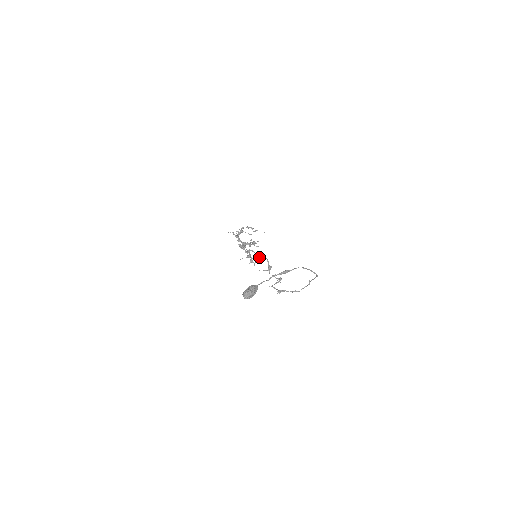
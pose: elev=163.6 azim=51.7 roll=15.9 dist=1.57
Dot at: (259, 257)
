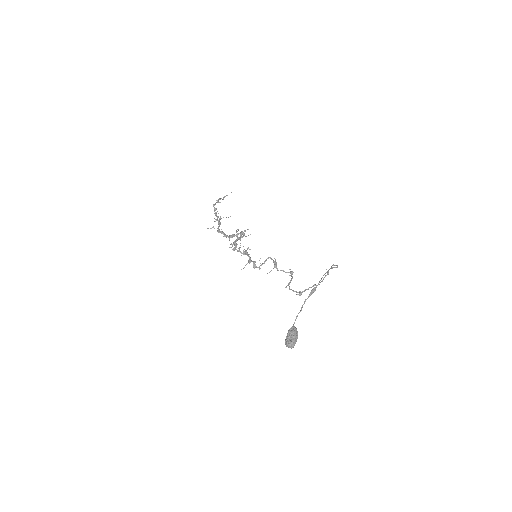
Dot at: occluded
